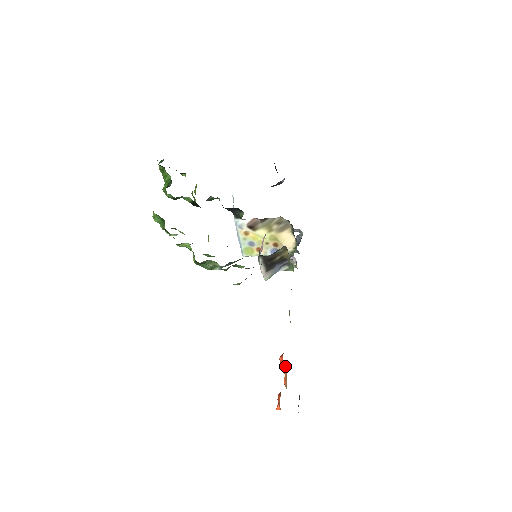
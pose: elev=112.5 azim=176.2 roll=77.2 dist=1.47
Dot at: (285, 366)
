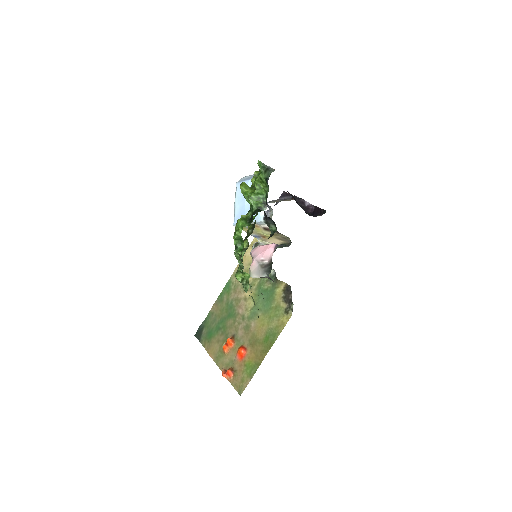
Dot at: (232, 342)
